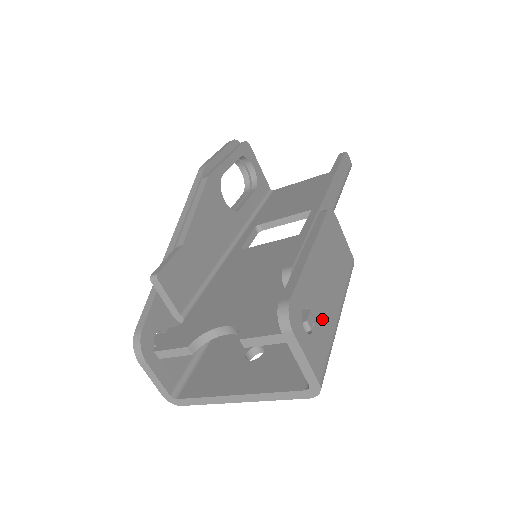
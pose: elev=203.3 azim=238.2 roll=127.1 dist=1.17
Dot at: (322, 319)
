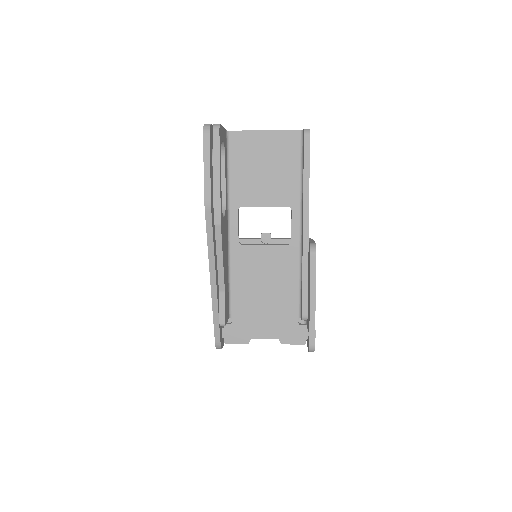
Dot at: occluded
